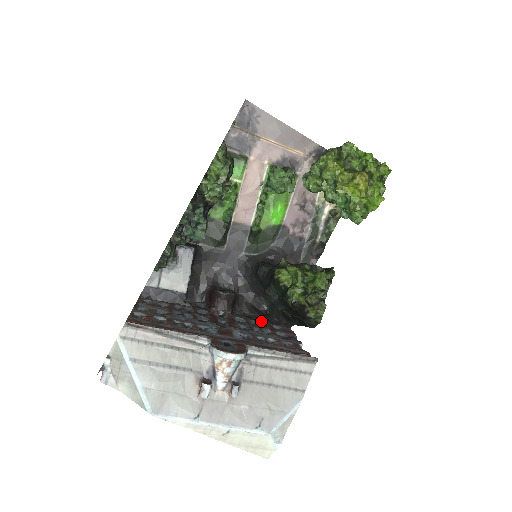
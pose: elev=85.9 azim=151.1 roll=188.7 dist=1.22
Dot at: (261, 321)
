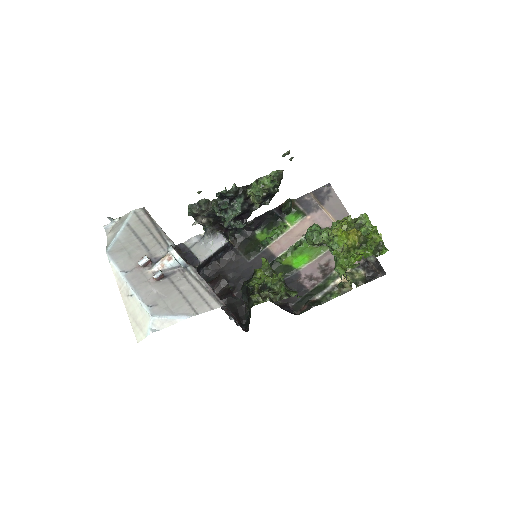
Dot at: occluded
